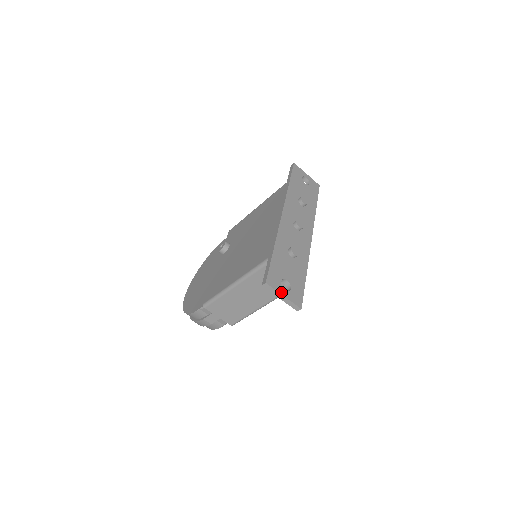
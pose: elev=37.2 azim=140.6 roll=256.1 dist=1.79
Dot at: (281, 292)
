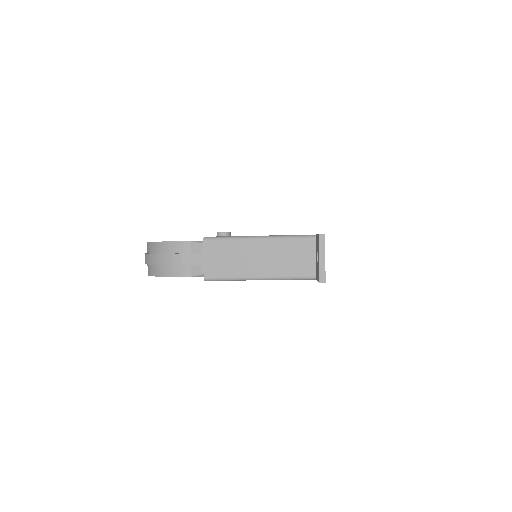
Dot at: occluded
